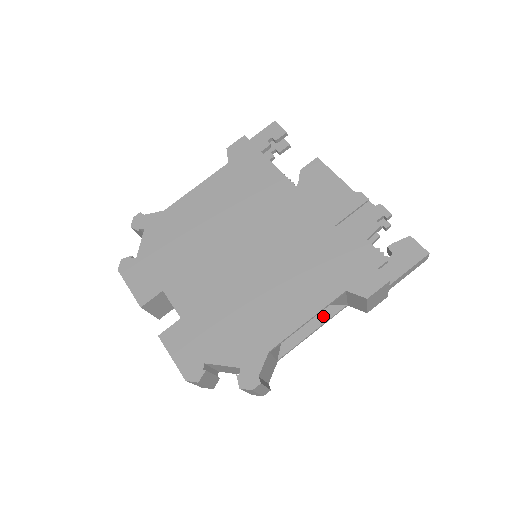
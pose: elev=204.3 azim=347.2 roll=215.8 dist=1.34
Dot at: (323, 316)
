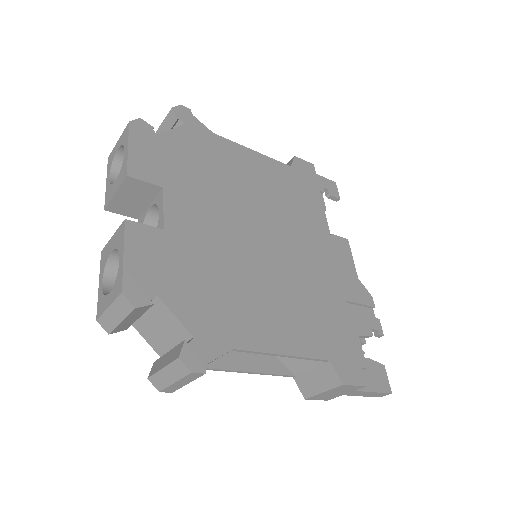
Dot at: (270, 366)
